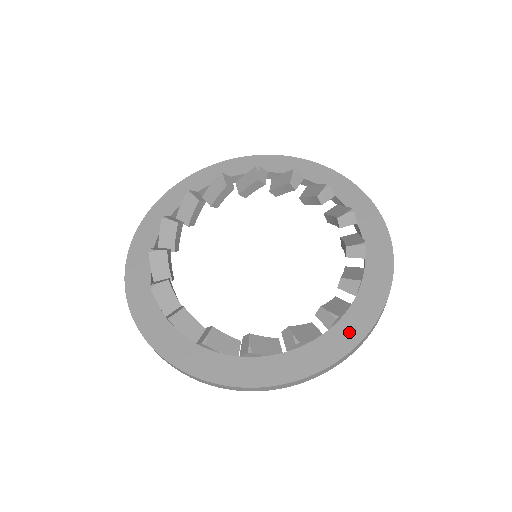
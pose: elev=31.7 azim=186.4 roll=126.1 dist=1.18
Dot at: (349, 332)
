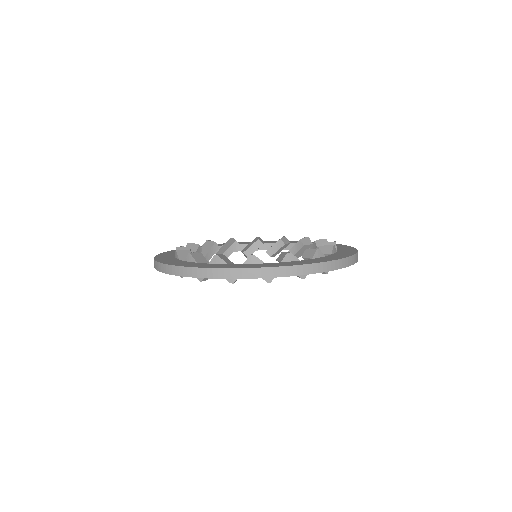
Dot at: (252, 266)
